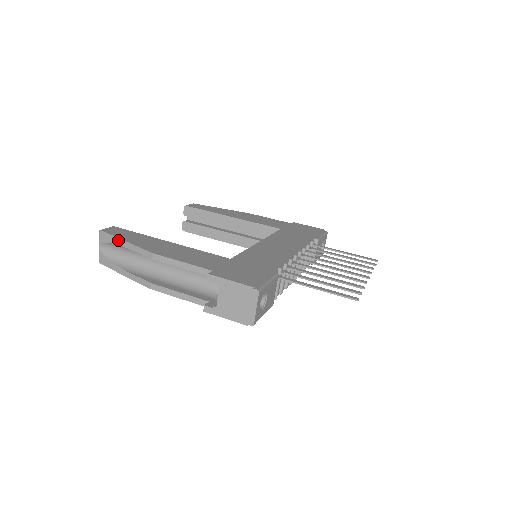
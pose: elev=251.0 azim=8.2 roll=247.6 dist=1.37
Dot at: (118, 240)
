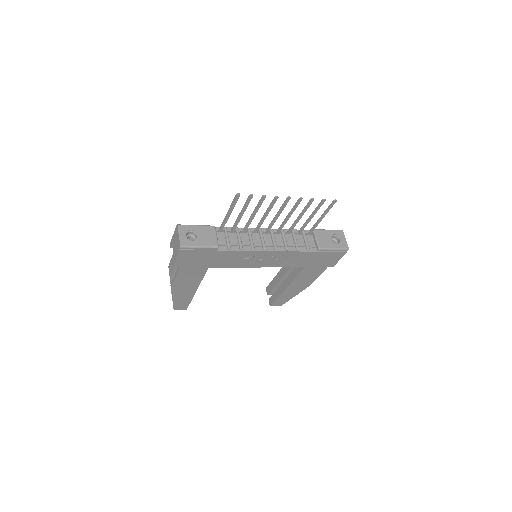
Dot at: occluded
